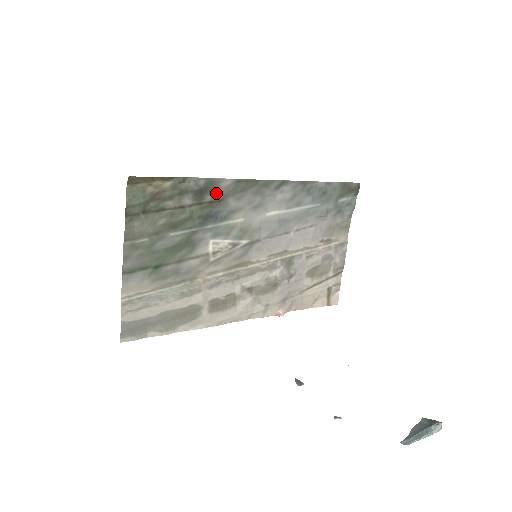
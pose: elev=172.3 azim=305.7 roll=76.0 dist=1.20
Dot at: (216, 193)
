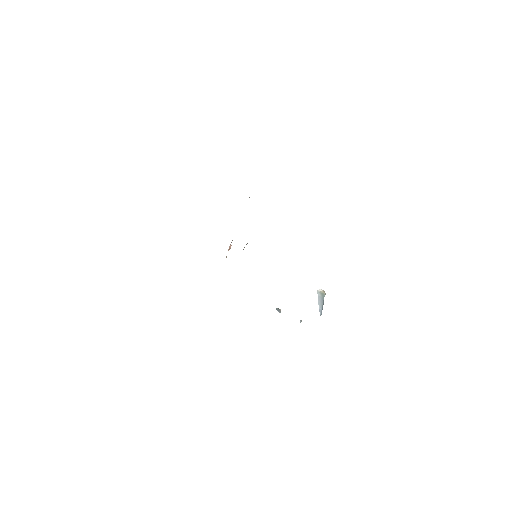
Dot at: occluded
